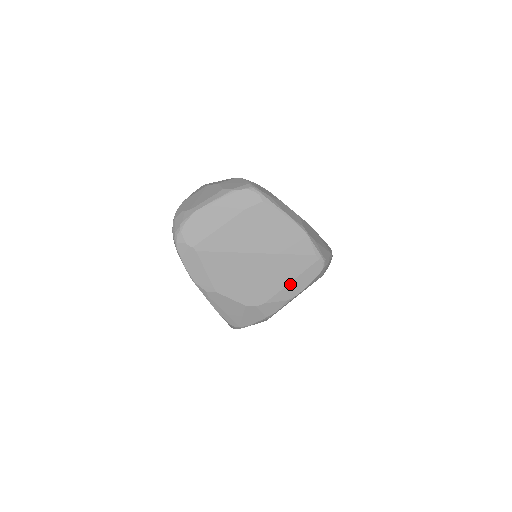
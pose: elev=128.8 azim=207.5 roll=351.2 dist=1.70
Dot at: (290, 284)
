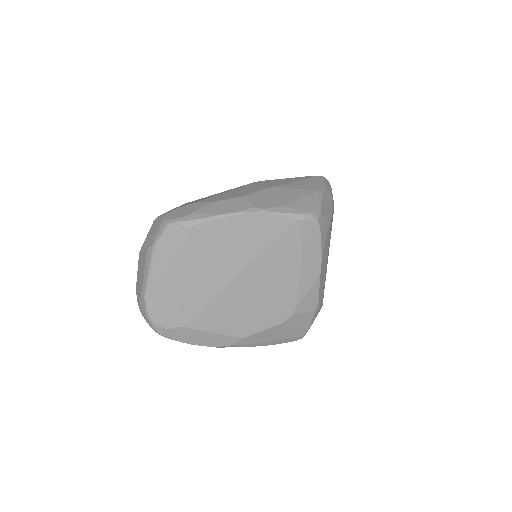
Dot at: (302, 268)
